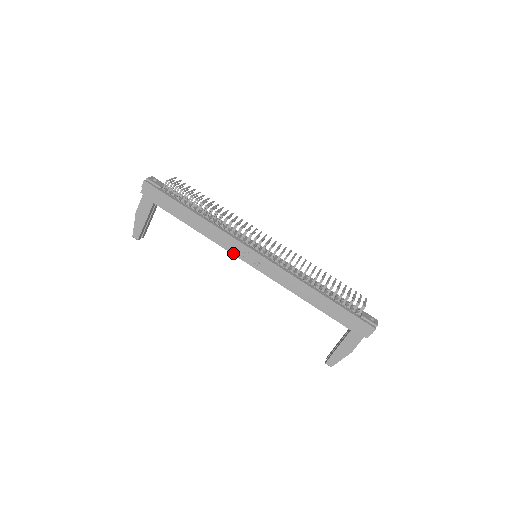
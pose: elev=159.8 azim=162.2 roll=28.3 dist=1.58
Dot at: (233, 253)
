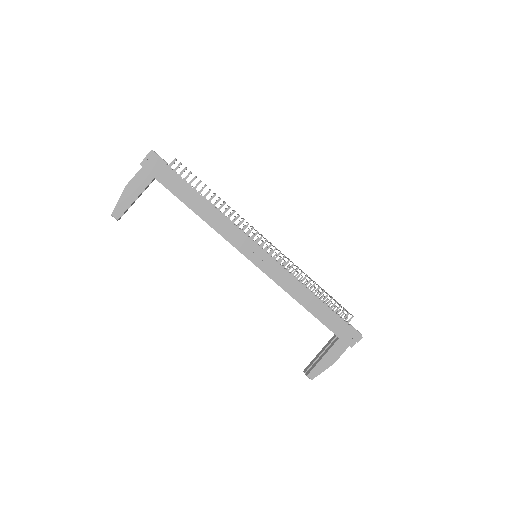
Dot at: (237, 248)
